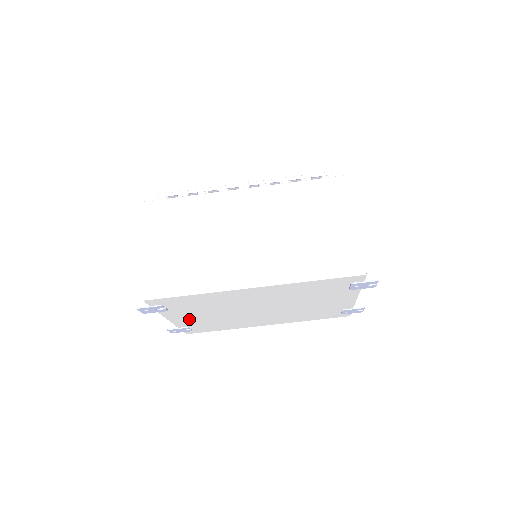
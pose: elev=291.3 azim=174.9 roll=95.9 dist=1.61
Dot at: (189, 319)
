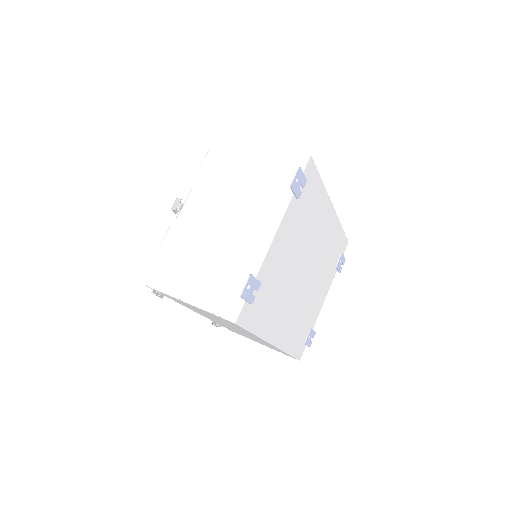
Dot at: (278, 252)
